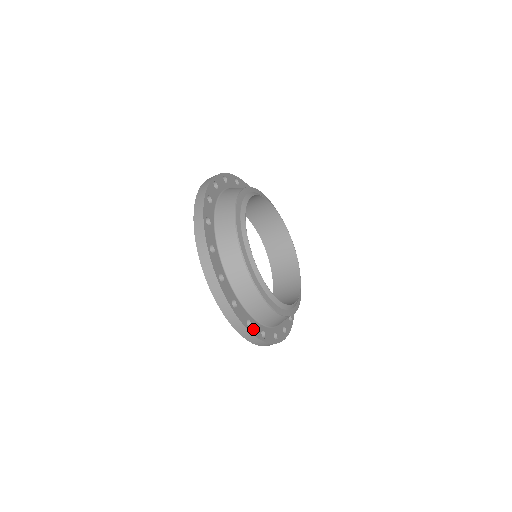
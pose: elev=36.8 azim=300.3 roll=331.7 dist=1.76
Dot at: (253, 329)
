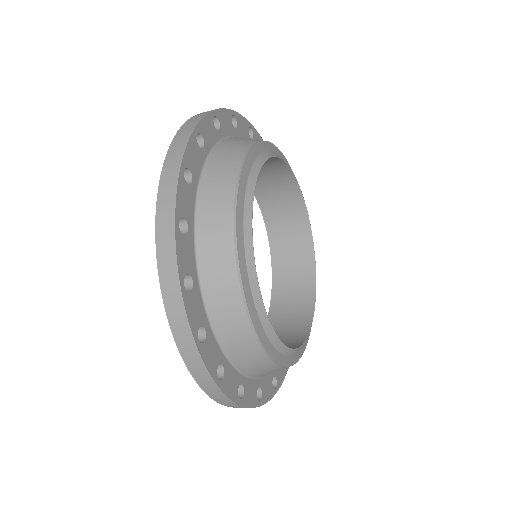
Dot at: (264, 394)
